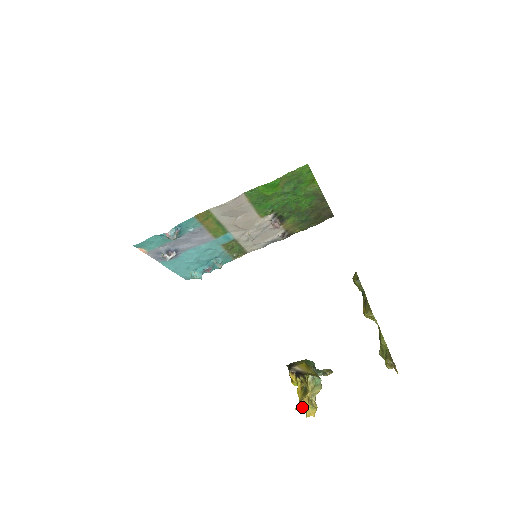
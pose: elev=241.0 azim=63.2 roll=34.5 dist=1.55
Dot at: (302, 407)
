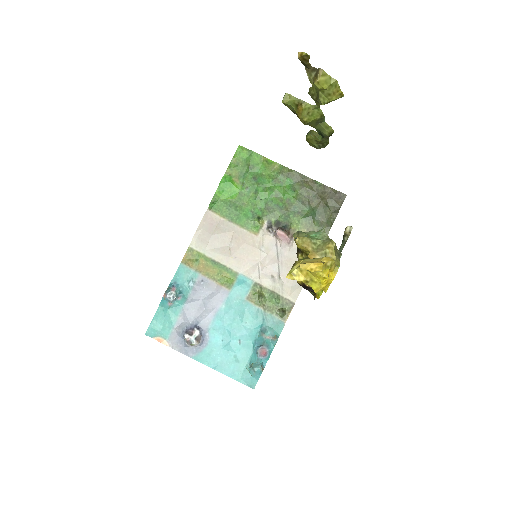
Dot at: (296, 268)
